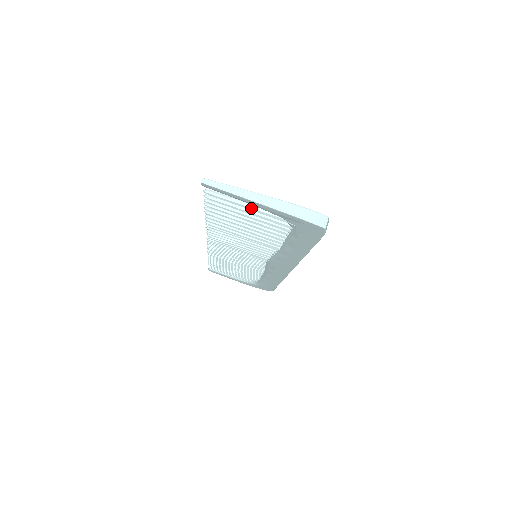
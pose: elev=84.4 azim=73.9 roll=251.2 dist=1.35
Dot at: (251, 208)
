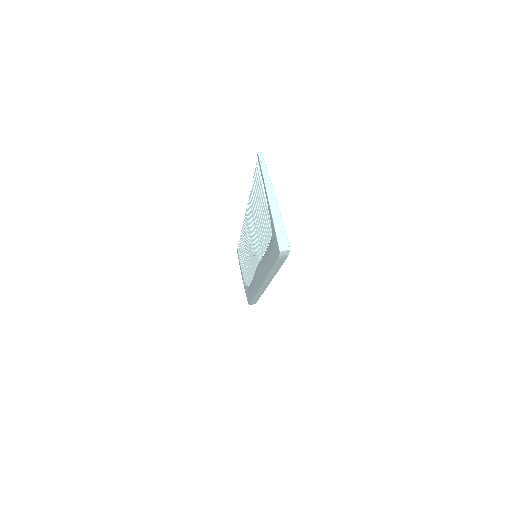
Dot at: (265, 199)
